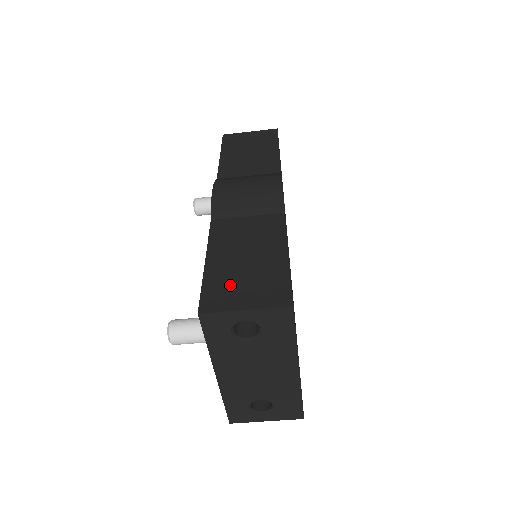
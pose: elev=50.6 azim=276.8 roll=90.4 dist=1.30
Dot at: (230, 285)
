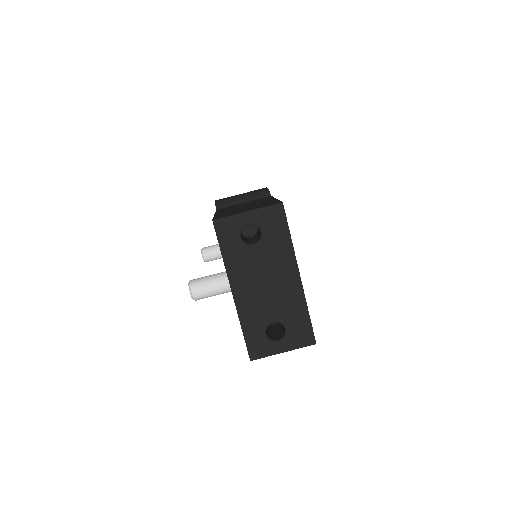
Dot at: occluded
